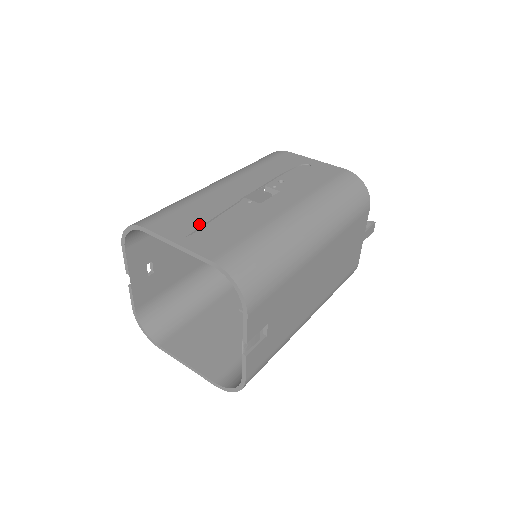
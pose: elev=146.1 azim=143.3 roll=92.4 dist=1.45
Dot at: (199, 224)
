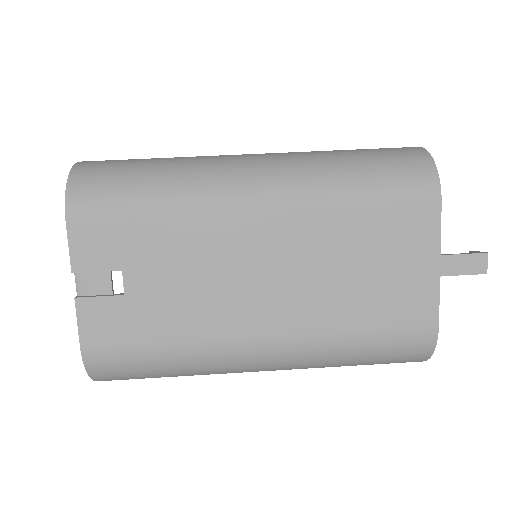
Dot at: occluded
